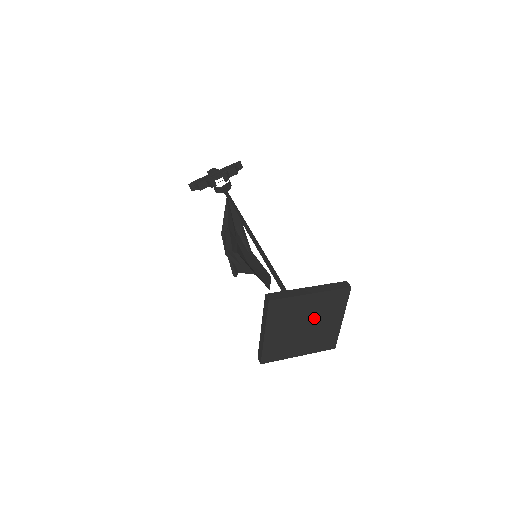
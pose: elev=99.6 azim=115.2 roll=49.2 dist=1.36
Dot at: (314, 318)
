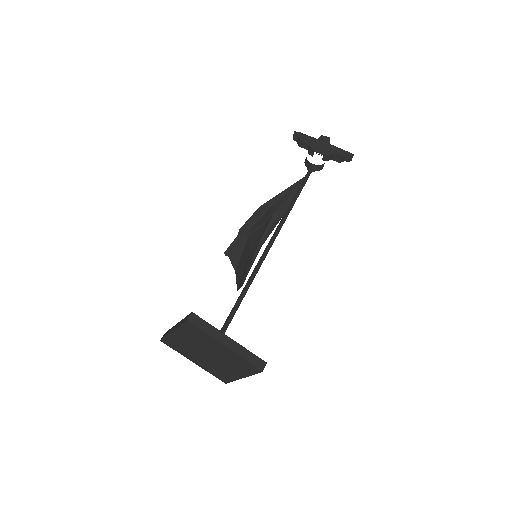
Dot at: (219, 358)
